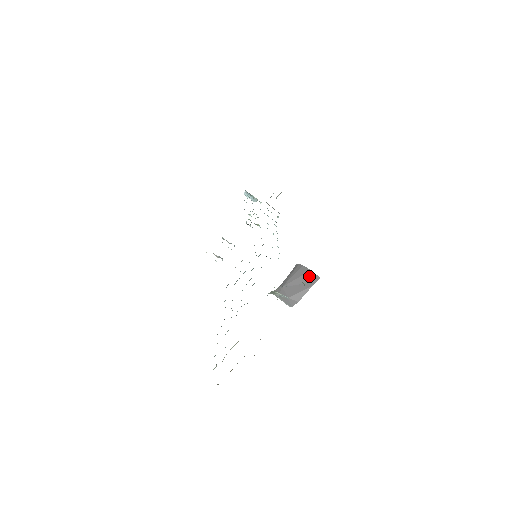
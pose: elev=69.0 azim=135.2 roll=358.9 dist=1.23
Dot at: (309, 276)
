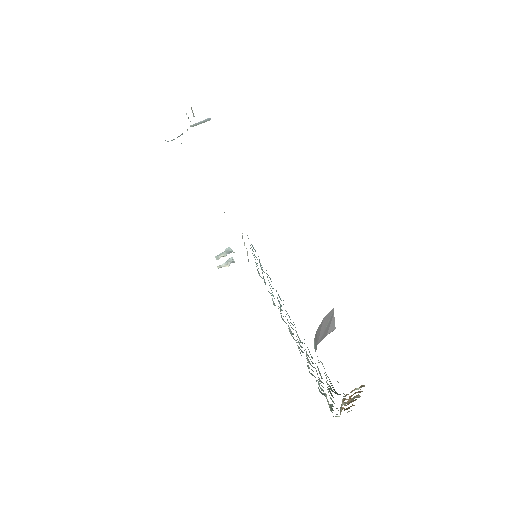
Dot at: (326, 319)
